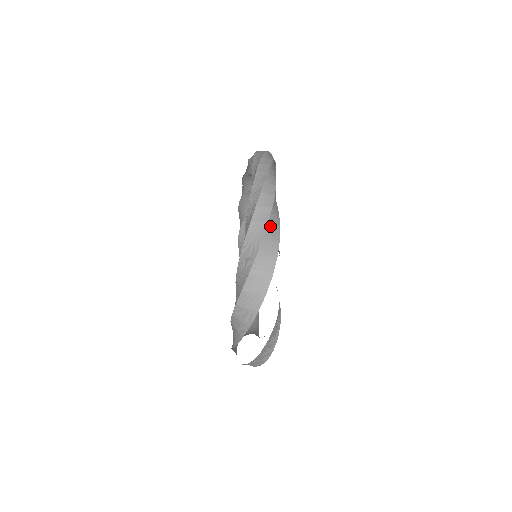
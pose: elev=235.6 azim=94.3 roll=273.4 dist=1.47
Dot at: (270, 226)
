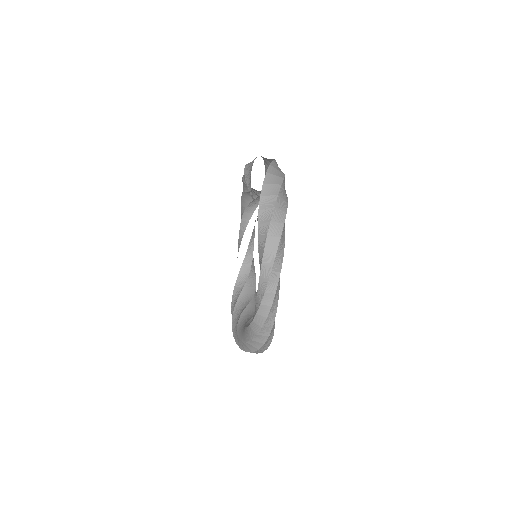
Dot at: (265, 343)
